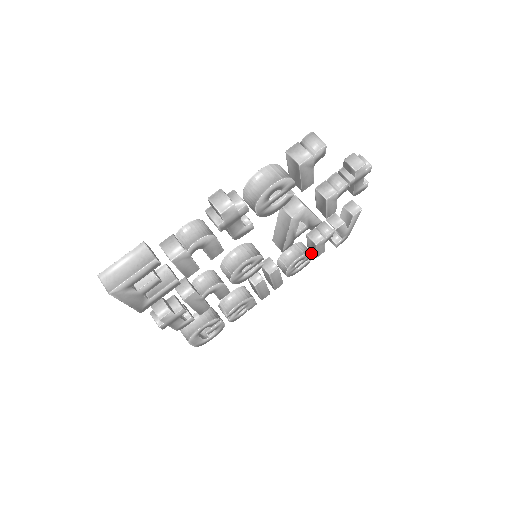
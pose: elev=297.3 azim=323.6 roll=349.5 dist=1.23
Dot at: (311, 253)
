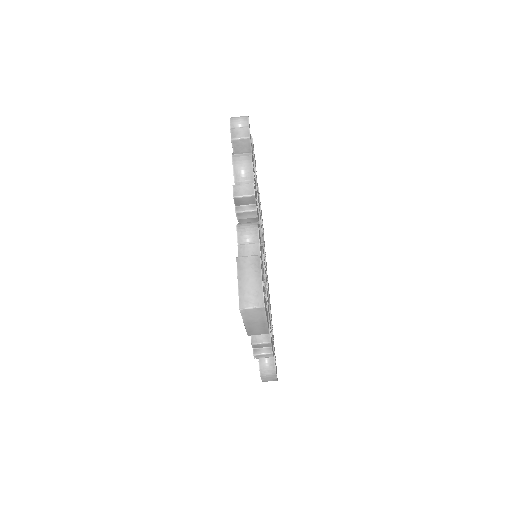
Dot at: occluded
